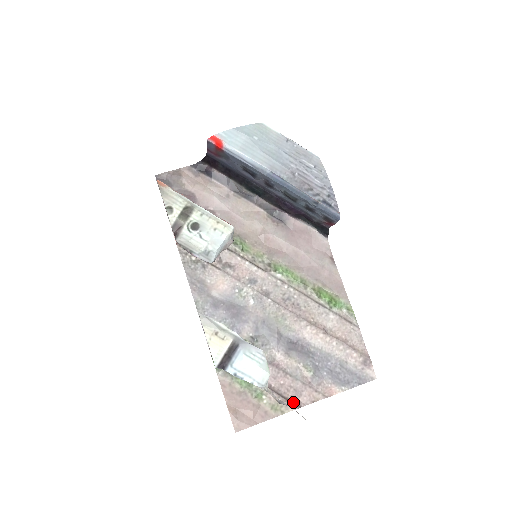
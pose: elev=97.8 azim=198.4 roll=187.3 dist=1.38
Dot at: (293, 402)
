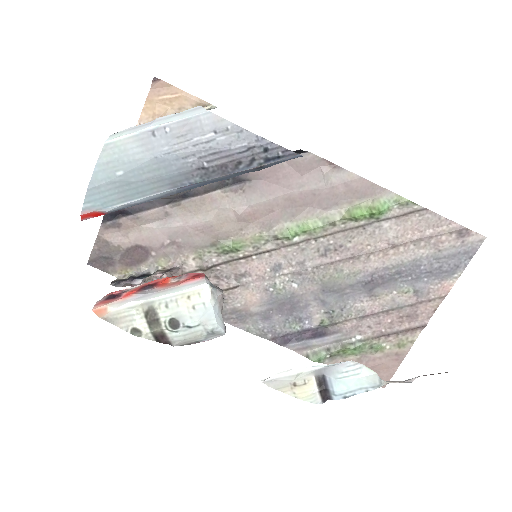
Dot at: (415, 327)
